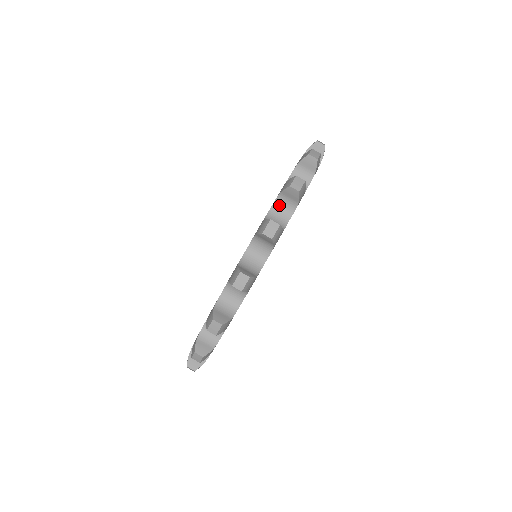
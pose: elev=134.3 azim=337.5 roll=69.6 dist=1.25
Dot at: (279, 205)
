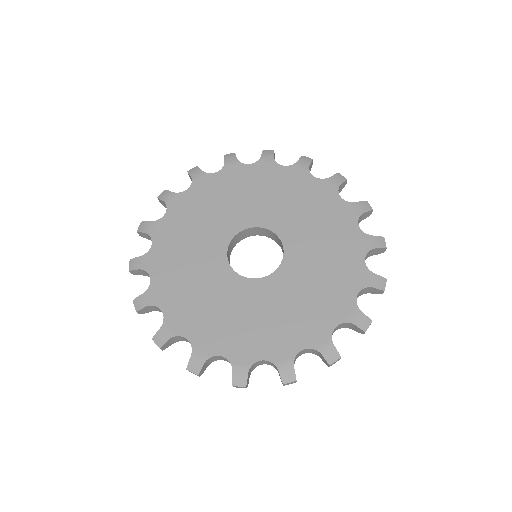
Dot at: (271, 363)
